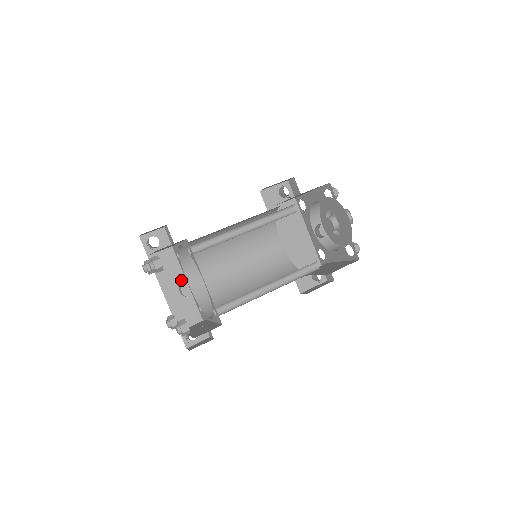
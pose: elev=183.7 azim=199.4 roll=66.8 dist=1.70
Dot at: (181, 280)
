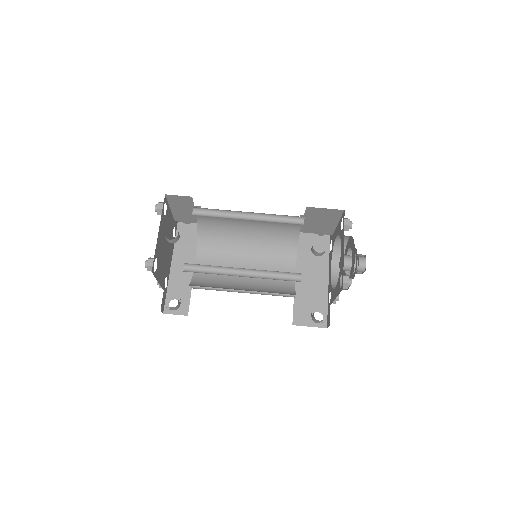
Dot at: (192, 257)
